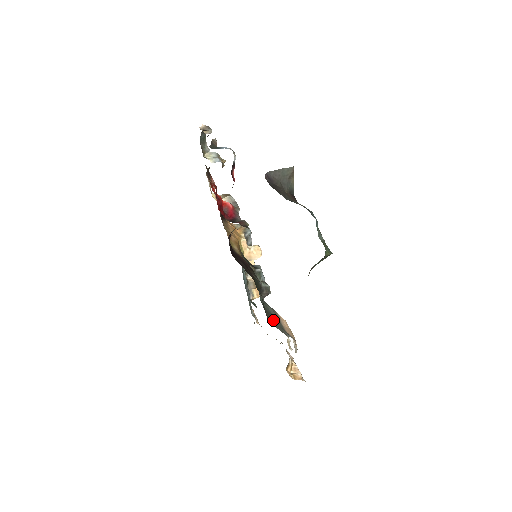
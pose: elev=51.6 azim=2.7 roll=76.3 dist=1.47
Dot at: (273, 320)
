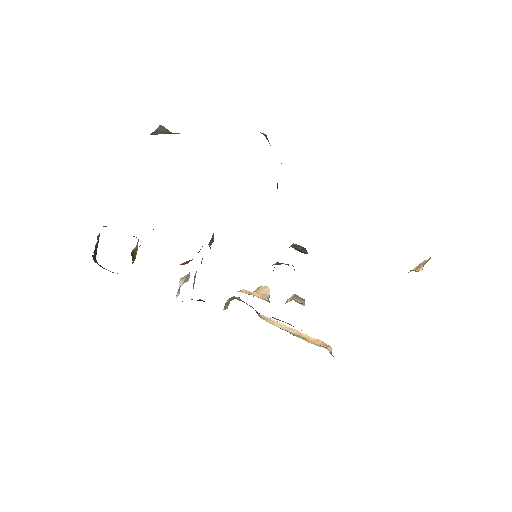
Dot at: occluded
